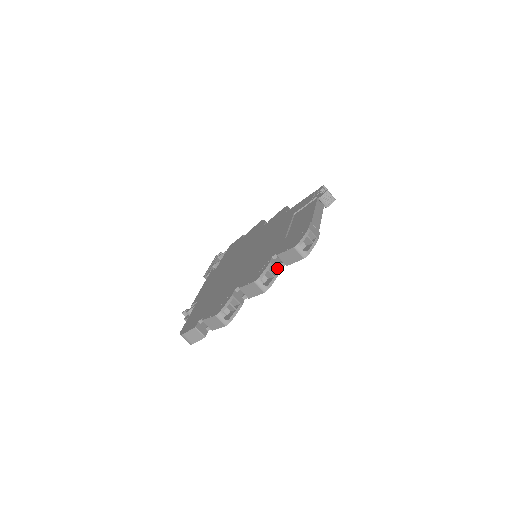
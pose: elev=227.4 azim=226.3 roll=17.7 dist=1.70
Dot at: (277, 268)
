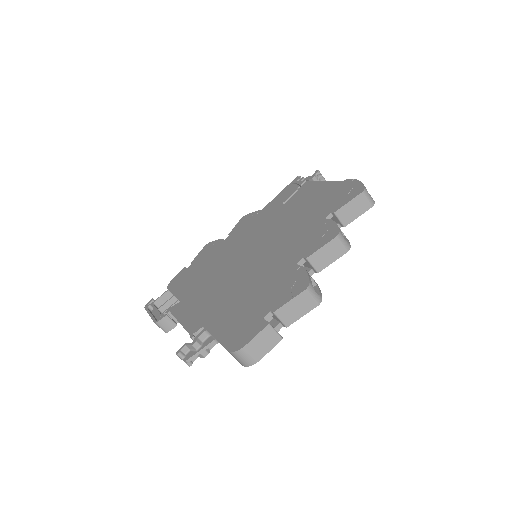
Dot at: occluded
